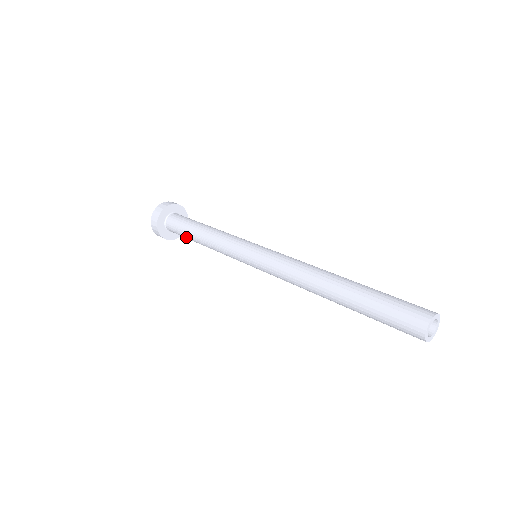
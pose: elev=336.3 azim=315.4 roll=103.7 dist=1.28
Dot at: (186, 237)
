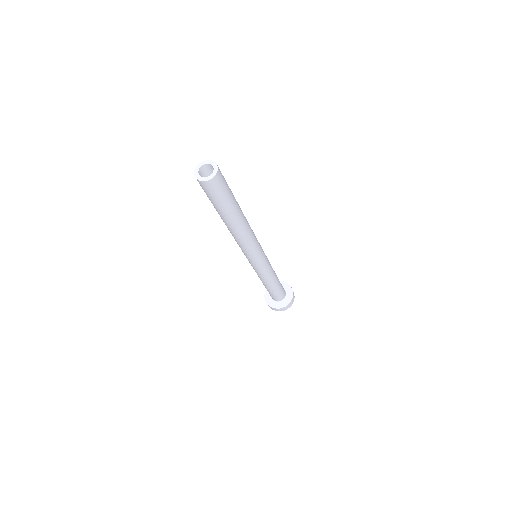
Dot at: (273, 293)
